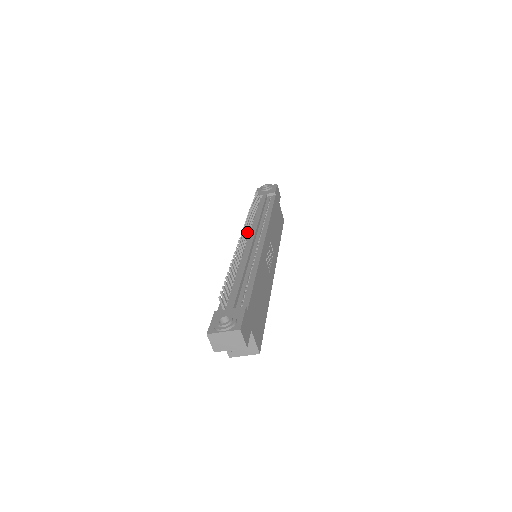
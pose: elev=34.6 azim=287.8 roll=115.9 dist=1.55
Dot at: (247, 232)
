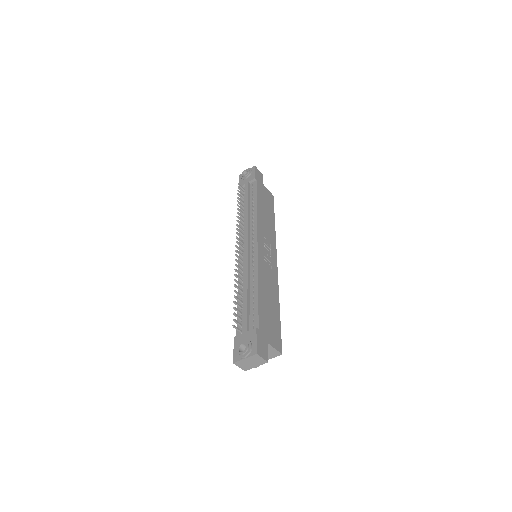
Dot at: (241, 238)
